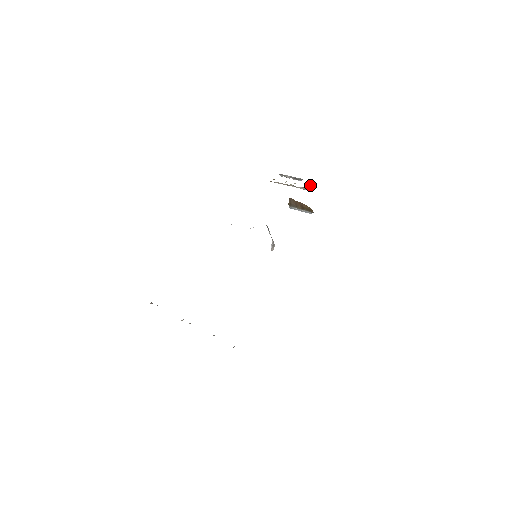
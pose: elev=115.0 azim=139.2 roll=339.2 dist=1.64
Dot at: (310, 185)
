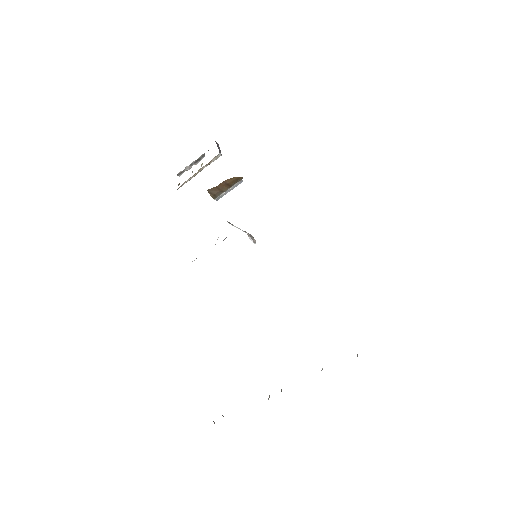
Dot at: (218, 148)
